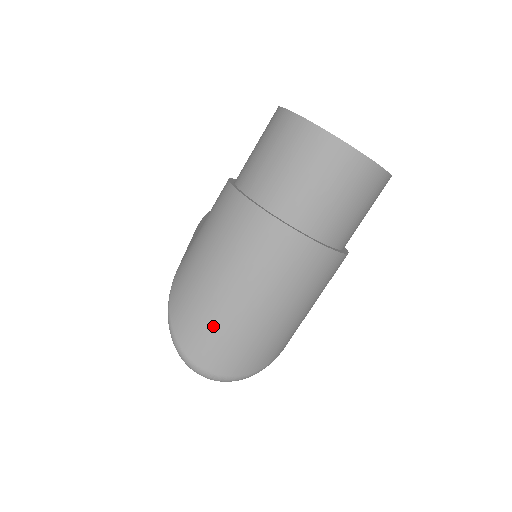
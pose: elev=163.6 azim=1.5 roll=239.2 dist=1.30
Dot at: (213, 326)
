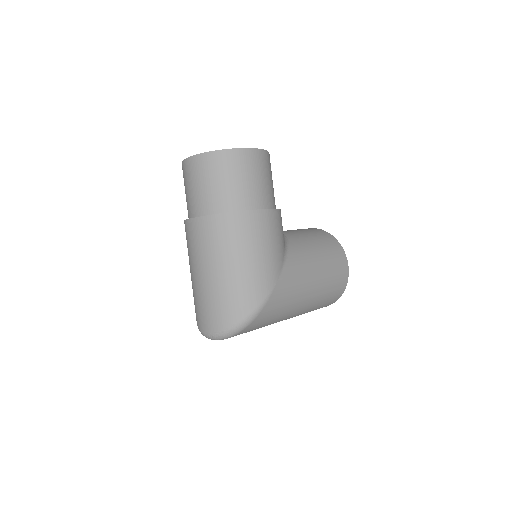
Dot at: (198, 302)
